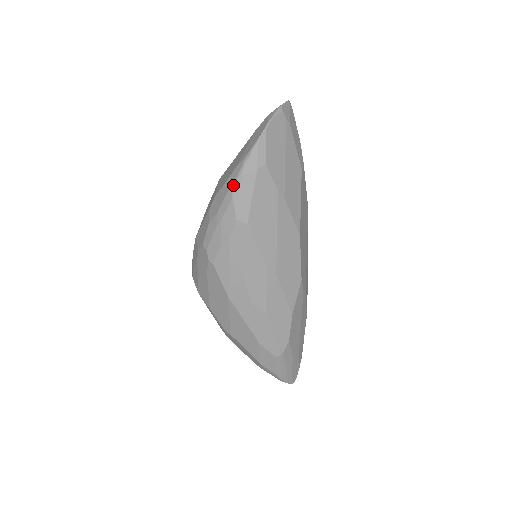
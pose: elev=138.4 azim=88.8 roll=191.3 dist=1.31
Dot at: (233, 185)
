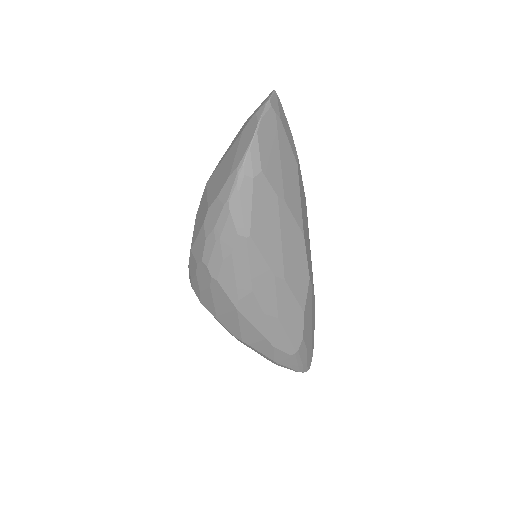
Dot at: (229, 199)
